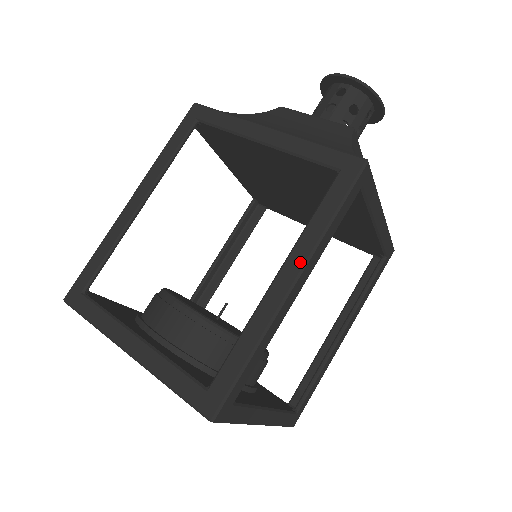
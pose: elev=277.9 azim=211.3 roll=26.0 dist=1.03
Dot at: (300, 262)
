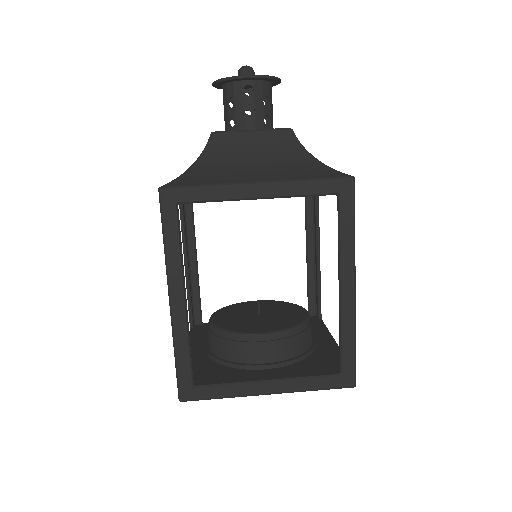
Dot at: (351, 271)
